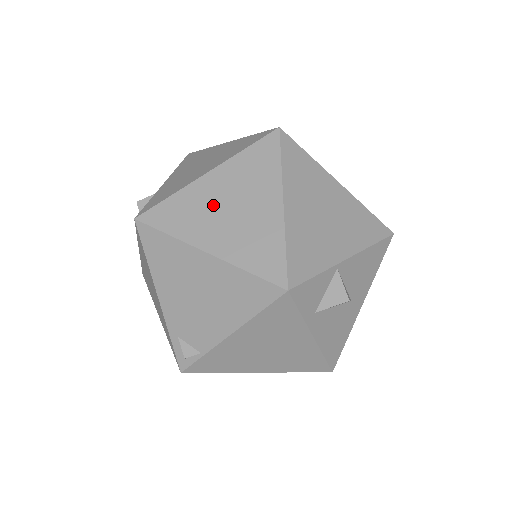
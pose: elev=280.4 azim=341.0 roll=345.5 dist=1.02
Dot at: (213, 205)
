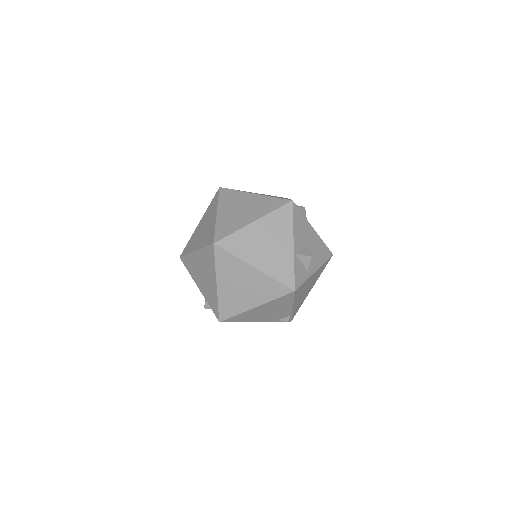
Dot at: (235, 292)
